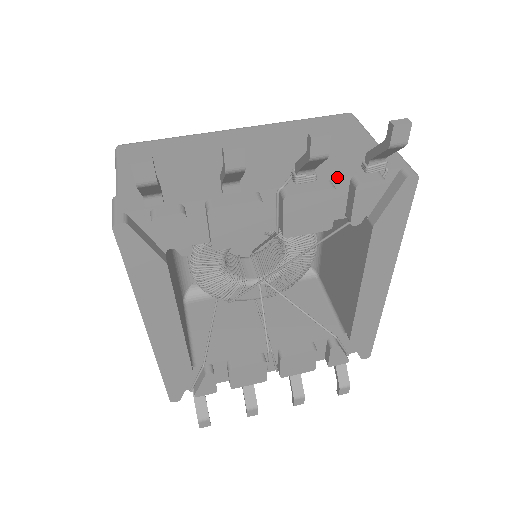
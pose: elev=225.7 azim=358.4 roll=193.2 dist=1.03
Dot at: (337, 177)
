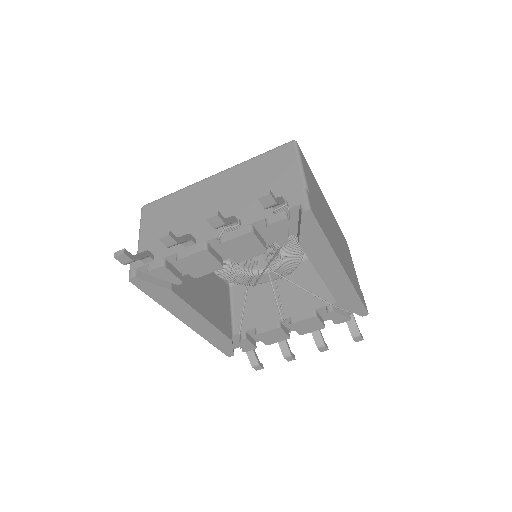
Dot at: (255, 221)
